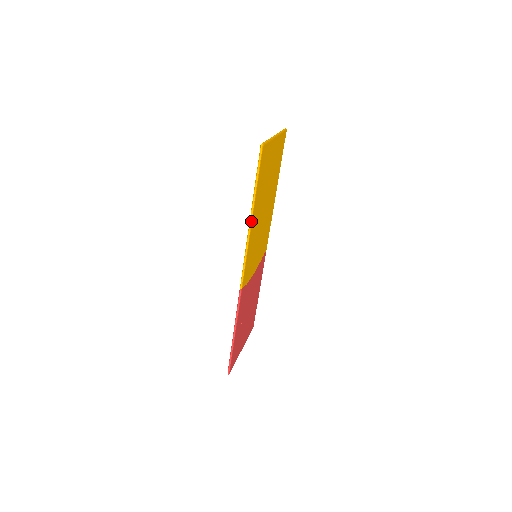
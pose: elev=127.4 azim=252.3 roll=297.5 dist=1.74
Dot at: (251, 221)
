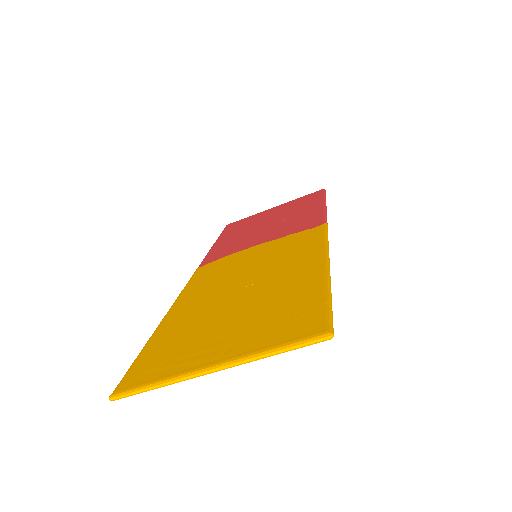
Dot at: occluded
